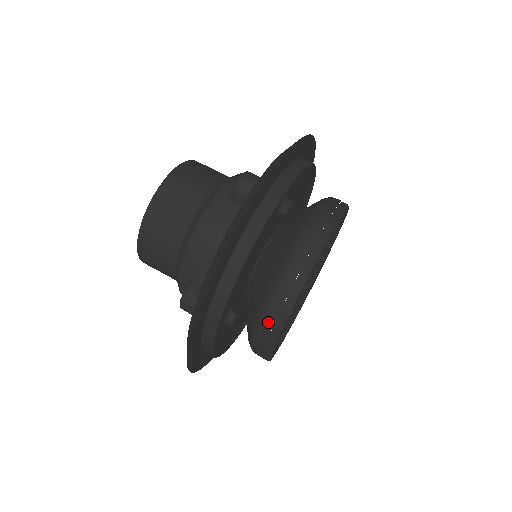
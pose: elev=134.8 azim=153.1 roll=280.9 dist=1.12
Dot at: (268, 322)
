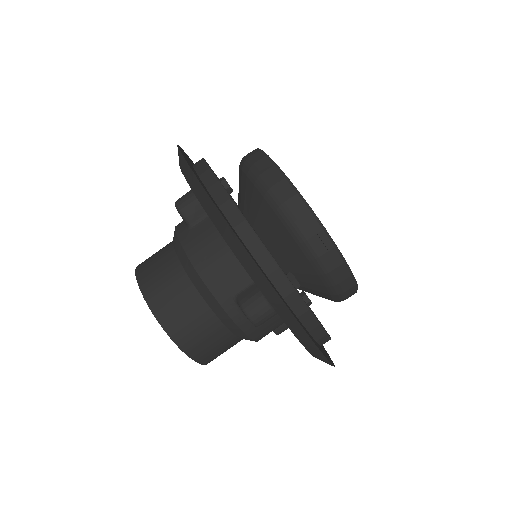
Dot at: (310, 236)
